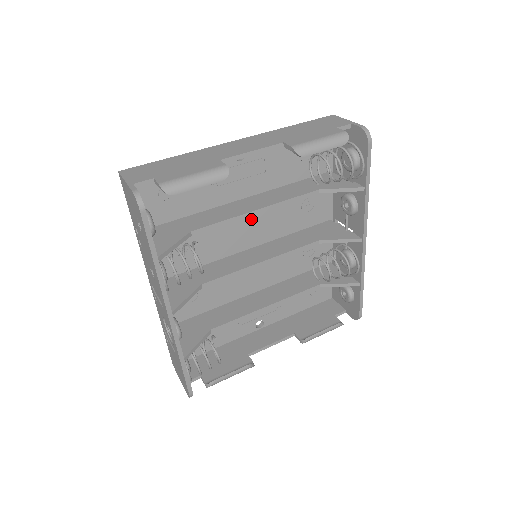
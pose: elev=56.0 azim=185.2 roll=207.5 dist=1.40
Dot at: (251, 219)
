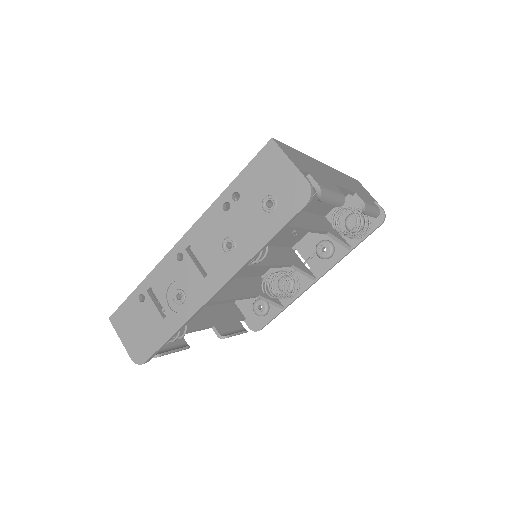
Dot at: occluded
